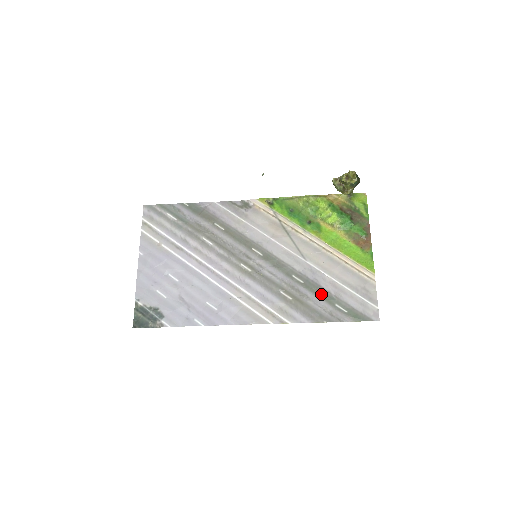
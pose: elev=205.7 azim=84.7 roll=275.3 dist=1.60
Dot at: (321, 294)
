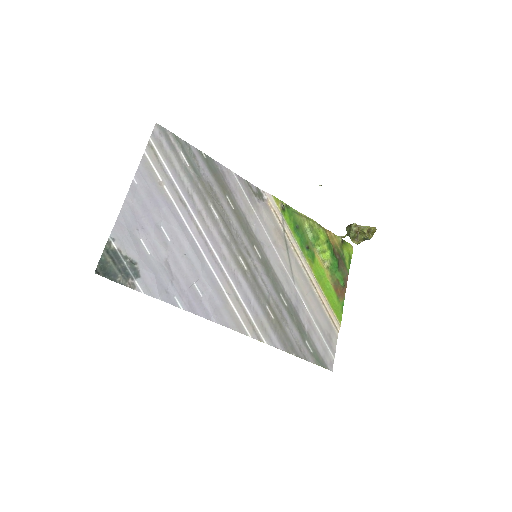
Dot at: (298, 325)
